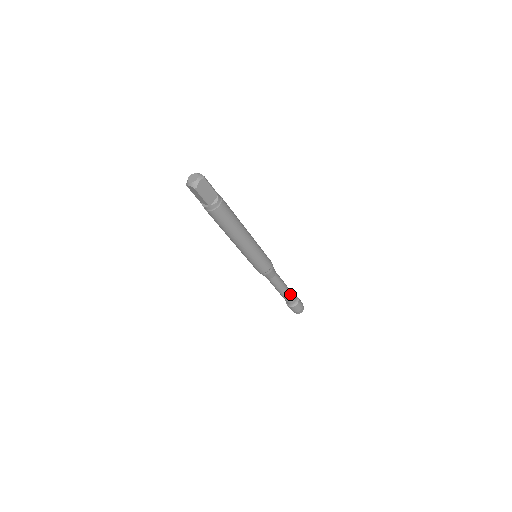
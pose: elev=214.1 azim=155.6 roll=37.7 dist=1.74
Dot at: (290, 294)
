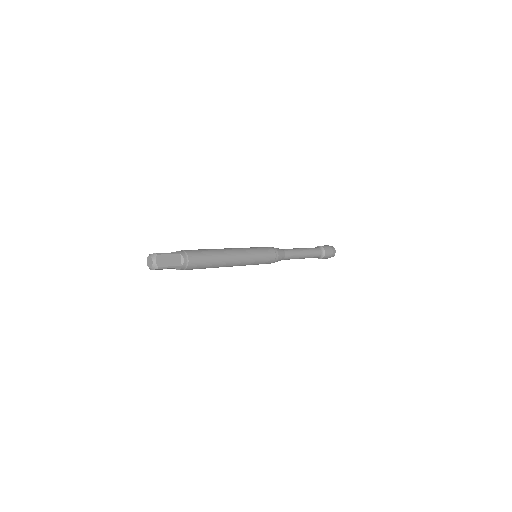
Dot at: occluded
